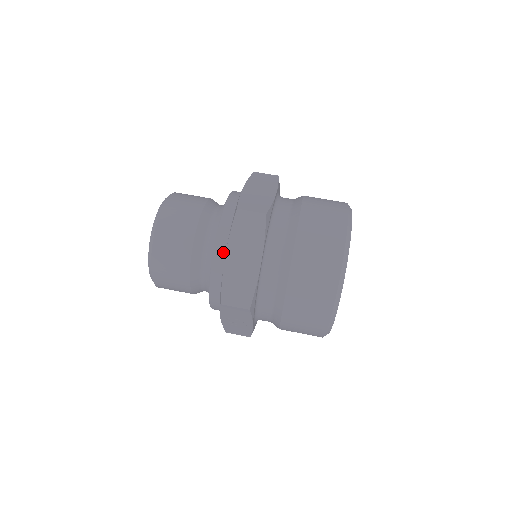
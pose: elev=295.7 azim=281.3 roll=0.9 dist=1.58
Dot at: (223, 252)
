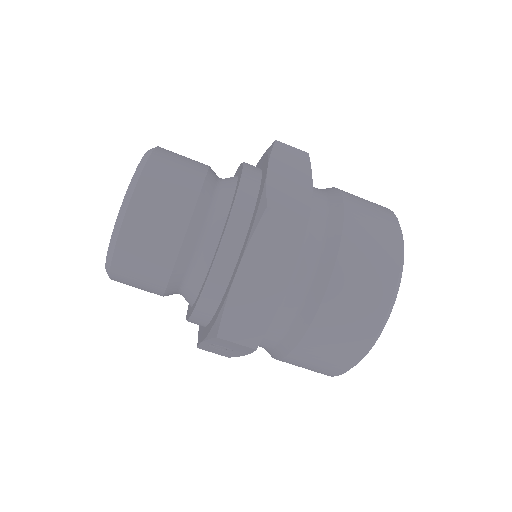
Dot at: (230, 261)
